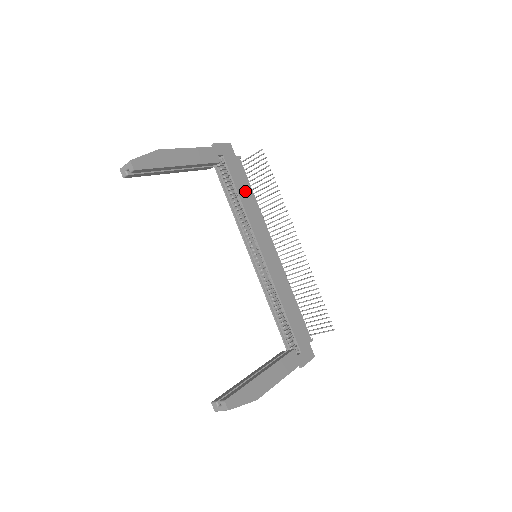
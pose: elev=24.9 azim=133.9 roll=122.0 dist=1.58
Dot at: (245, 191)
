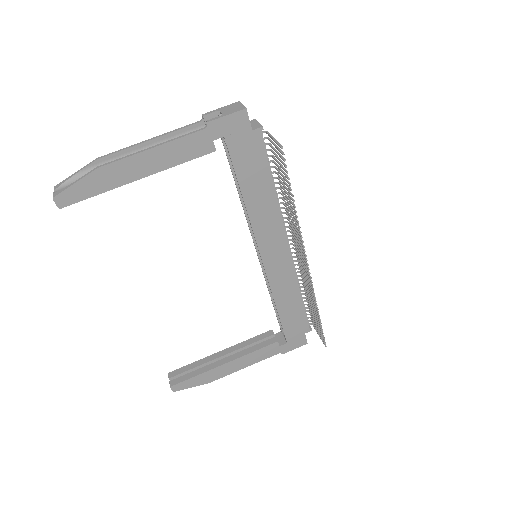
Dot at: (256, 183)
